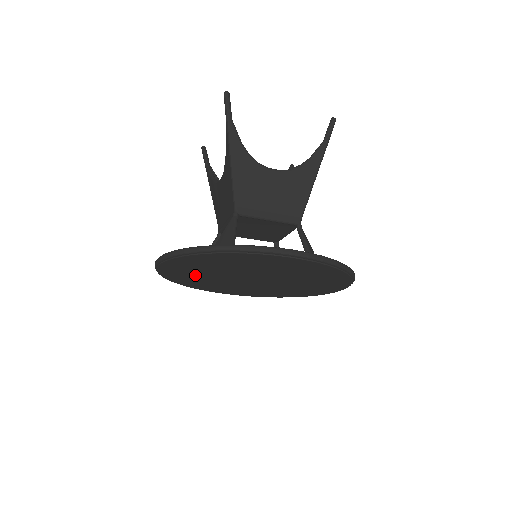
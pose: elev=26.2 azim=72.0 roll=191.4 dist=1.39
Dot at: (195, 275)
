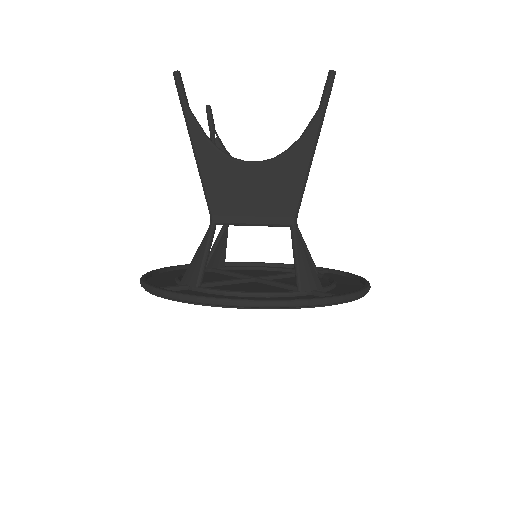
Dot at: occluded
